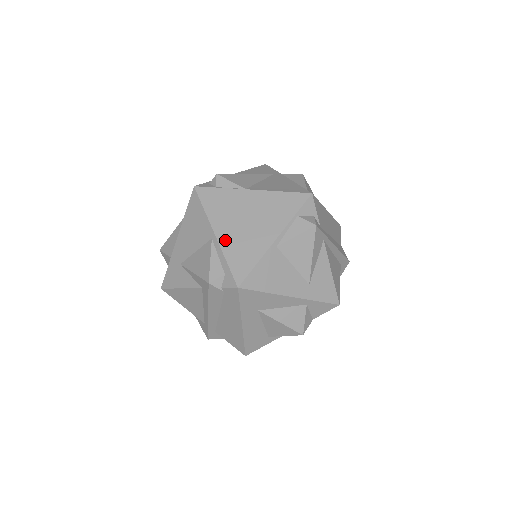
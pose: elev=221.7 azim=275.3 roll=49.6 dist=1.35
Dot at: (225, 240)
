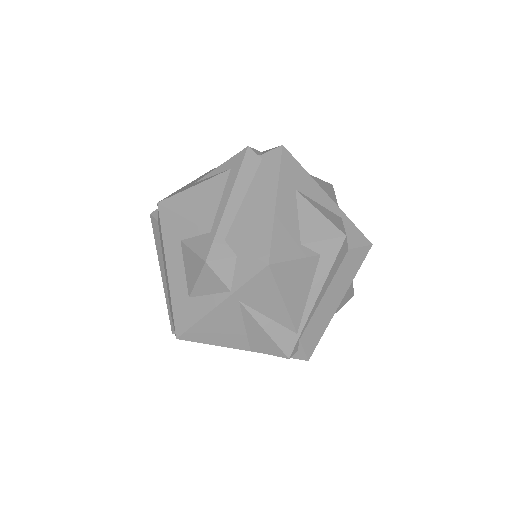
Dot at: occluded
